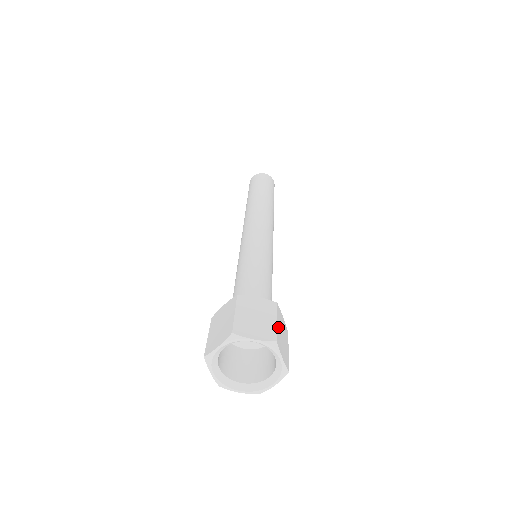
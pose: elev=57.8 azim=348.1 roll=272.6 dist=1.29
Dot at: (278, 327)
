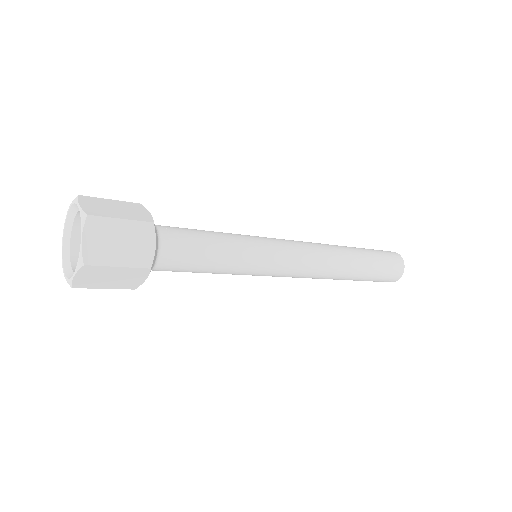
Dot at: (117, 224)
